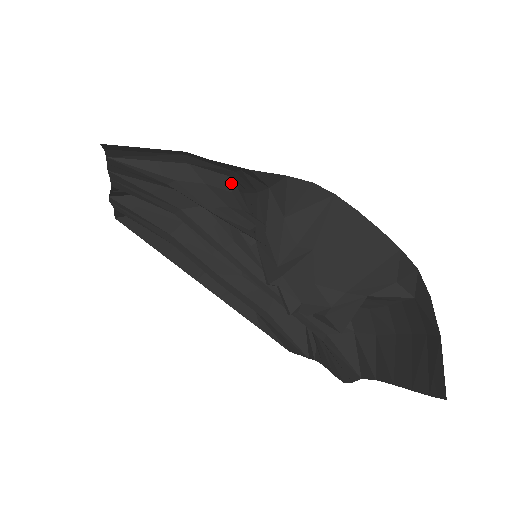
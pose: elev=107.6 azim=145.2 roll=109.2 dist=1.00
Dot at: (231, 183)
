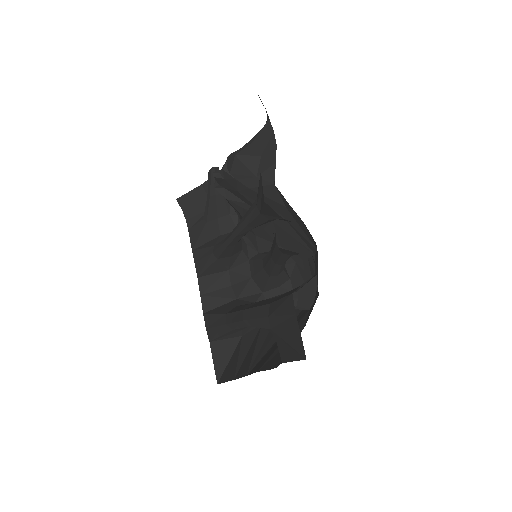
Dot at: occluded
